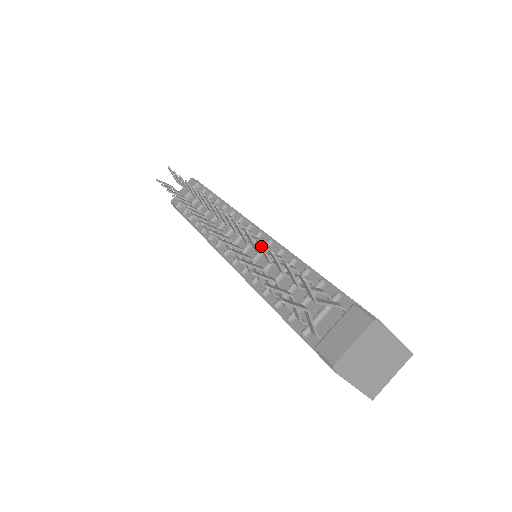
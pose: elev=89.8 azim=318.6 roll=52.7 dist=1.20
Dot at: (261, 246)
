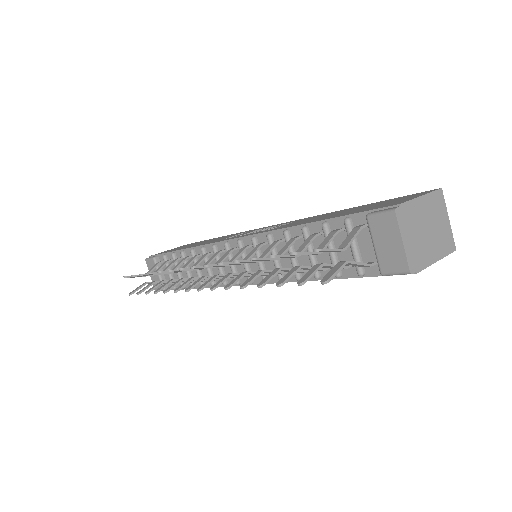
Dot at: (258, 260)
